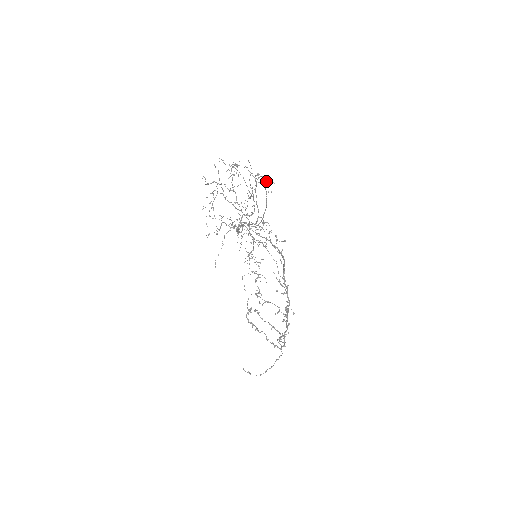
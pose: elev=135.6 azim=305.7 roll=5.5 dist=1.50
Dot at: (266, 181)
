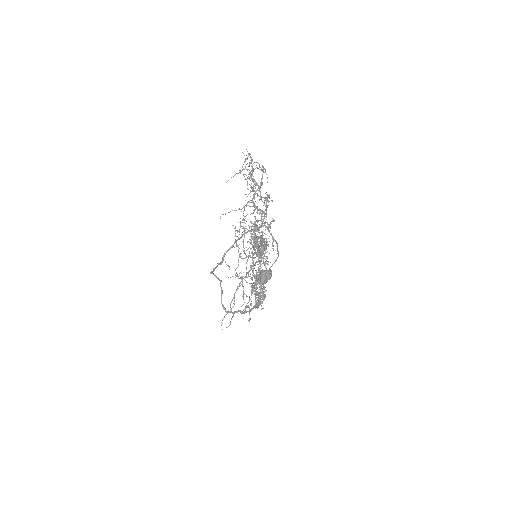
Dot at: (222, 323)
